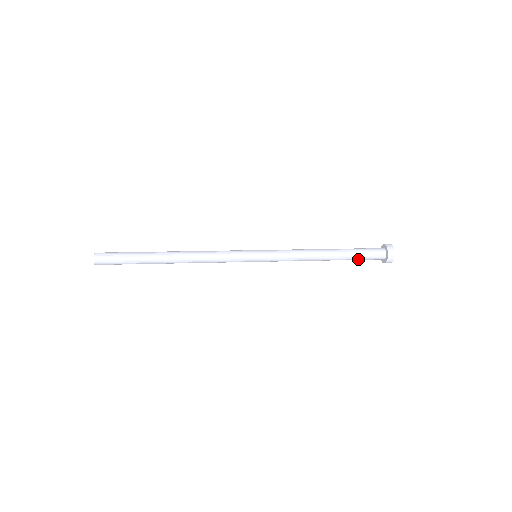
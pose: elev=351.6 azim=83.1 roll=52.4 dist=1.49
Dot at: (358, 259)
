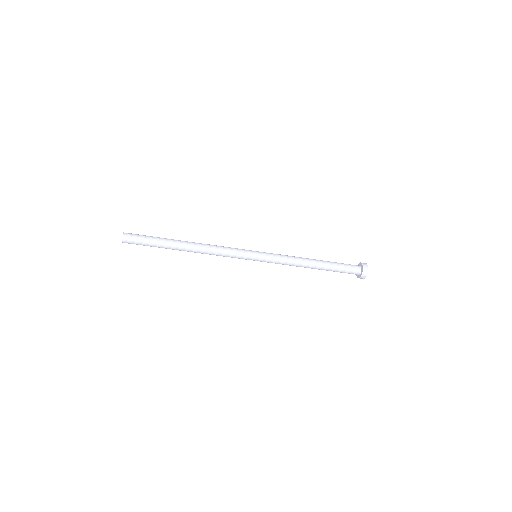
Dot at: (339, 269)
